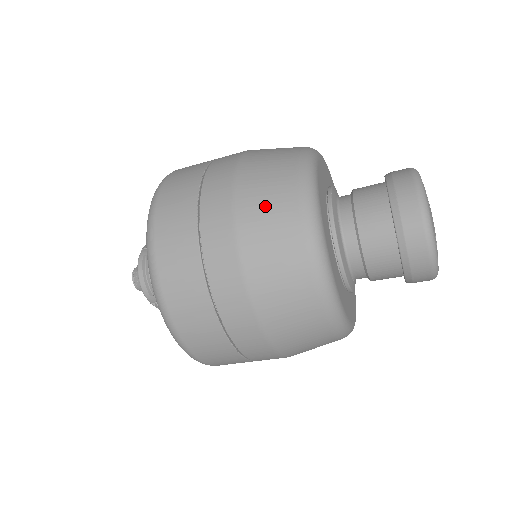
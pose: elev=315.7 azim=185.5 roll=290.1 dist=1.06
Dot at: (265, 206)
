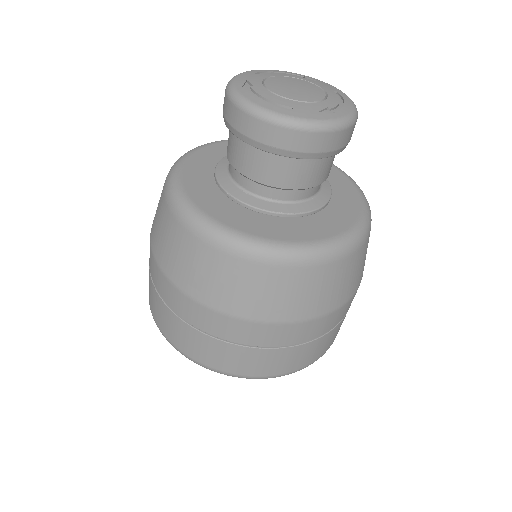
Dot at: occluded
